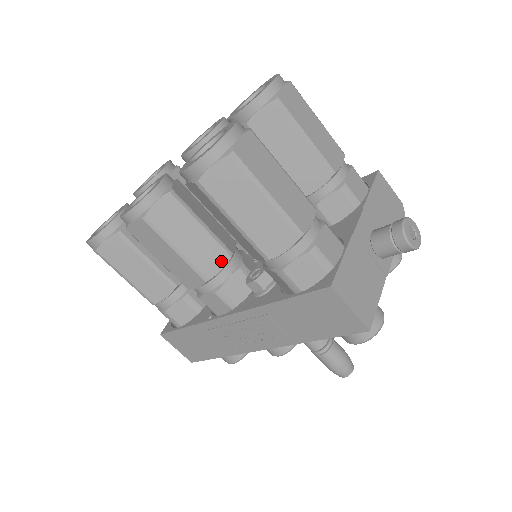
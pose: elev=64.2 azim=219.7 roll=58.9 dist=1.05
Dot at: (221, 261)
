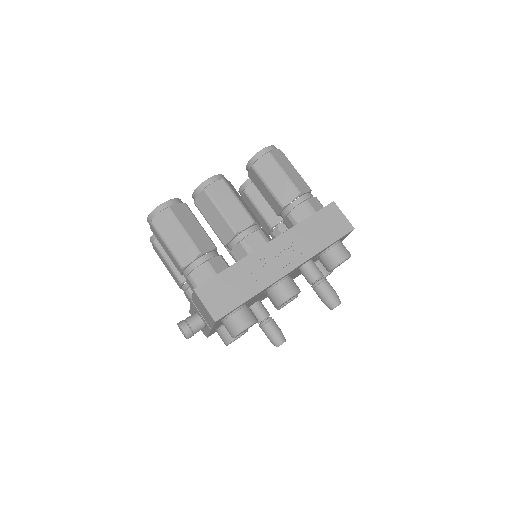
Dot at: (257, 221)
